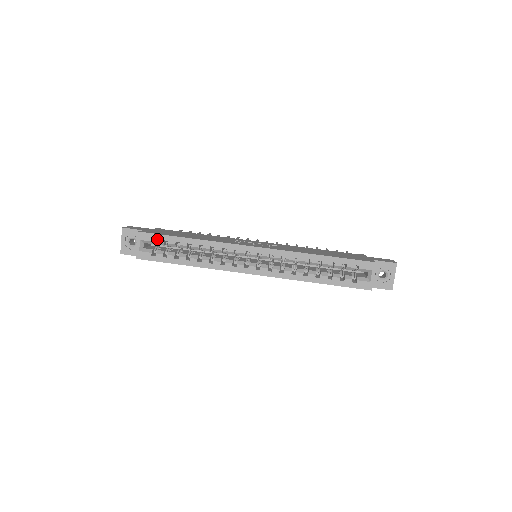
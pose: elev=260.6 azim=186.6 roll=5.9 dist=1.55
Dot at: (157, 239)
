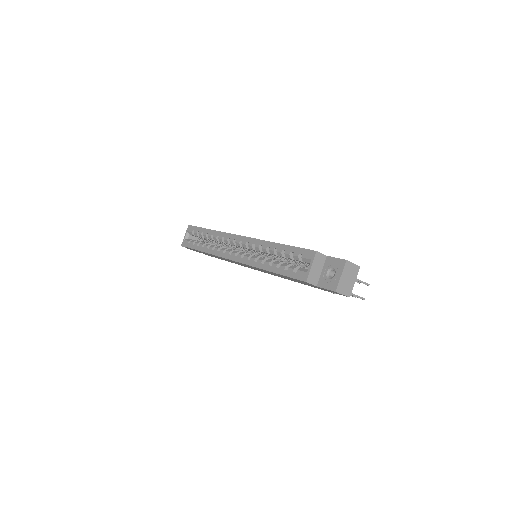
Dot at: (195, 230)
